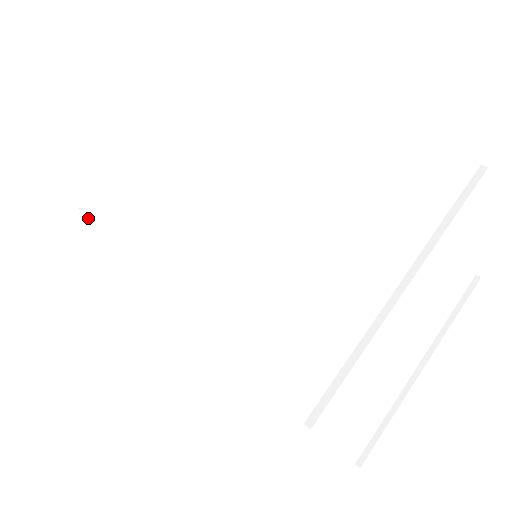
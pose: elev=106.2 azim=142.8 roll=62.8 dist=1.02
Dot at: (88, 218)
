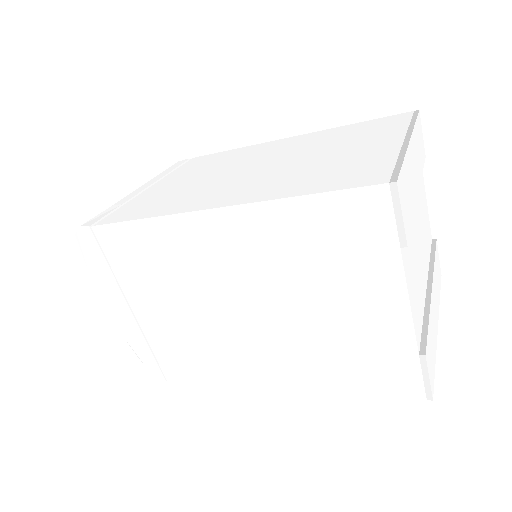
Dot at: (105, 215)
